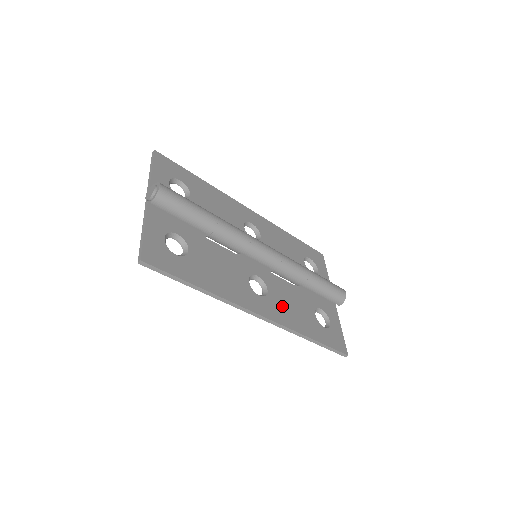
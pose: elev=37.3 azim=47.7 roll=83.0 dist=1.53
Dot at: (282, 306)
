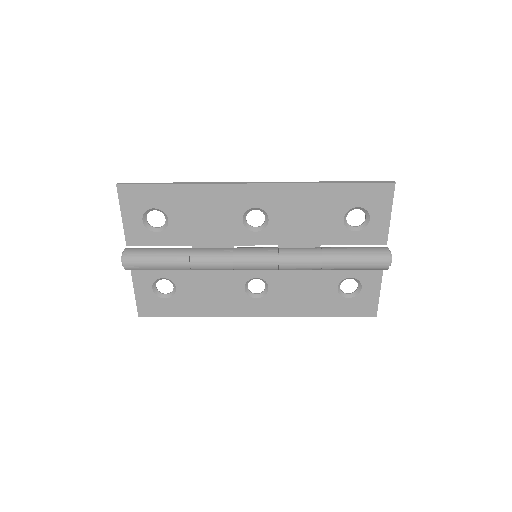
Dot at: (286, 298)
